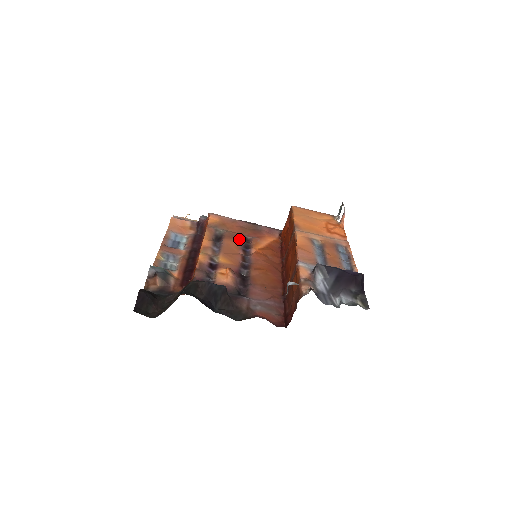
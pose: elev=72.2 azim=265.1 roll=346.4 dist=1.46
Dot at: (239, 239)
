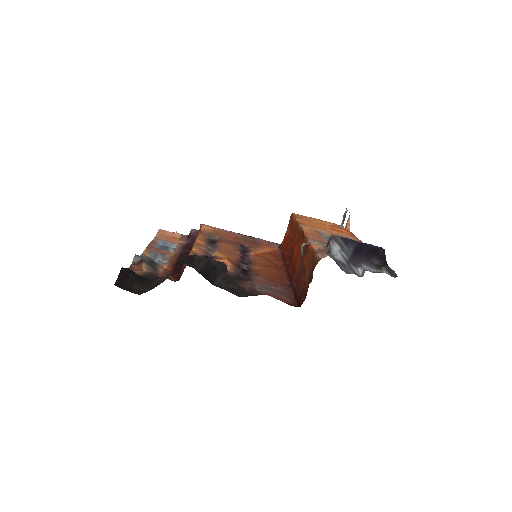
Dot at: (235, 245)
